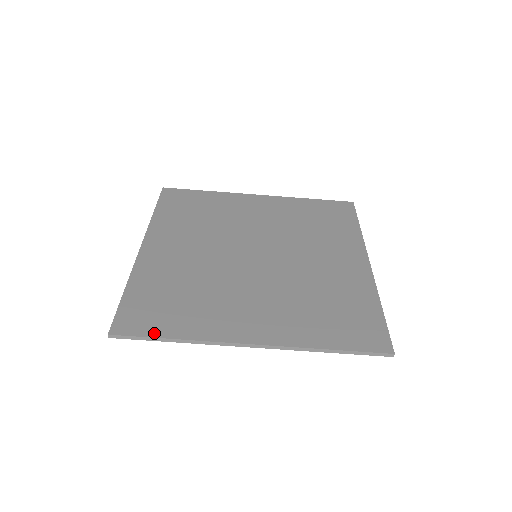
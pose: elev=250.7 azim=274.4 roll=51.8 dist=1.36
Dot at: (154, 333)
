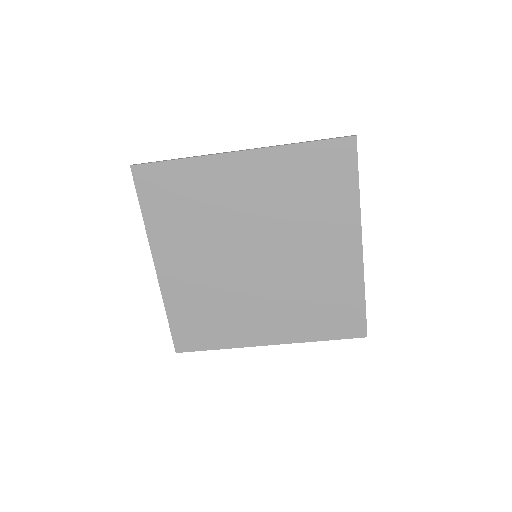
Dot at: (204, 348)
